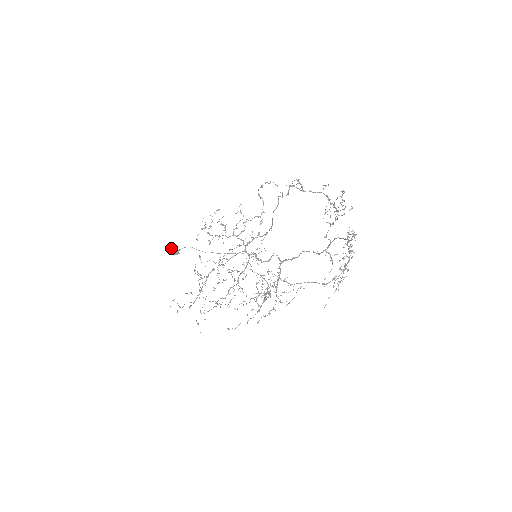
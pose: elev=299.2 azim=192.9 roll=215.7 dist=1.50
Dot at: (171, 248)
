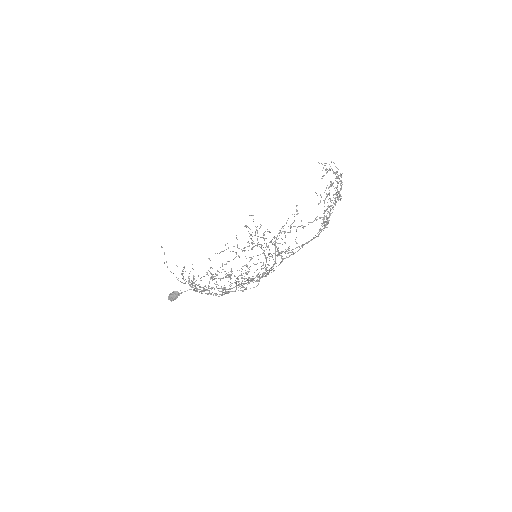
Dot at: (173, 292)
